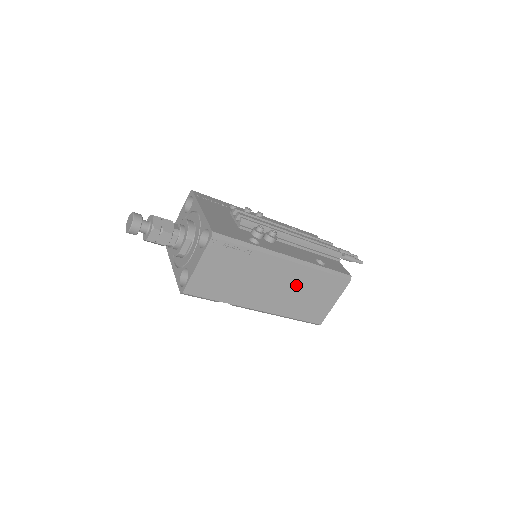
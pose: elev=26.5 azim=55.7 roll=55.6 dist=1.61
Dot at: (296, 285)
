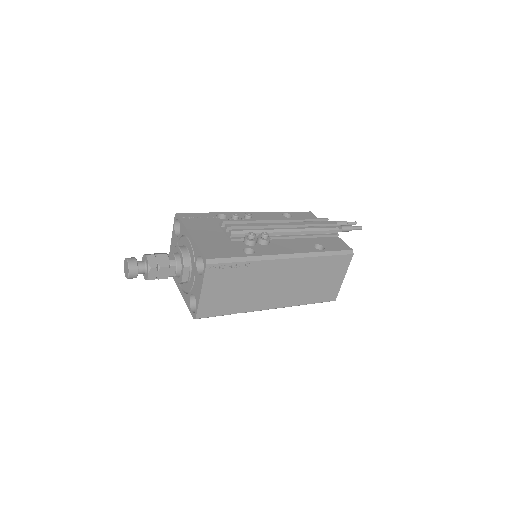
Dot at: (301, 276)
